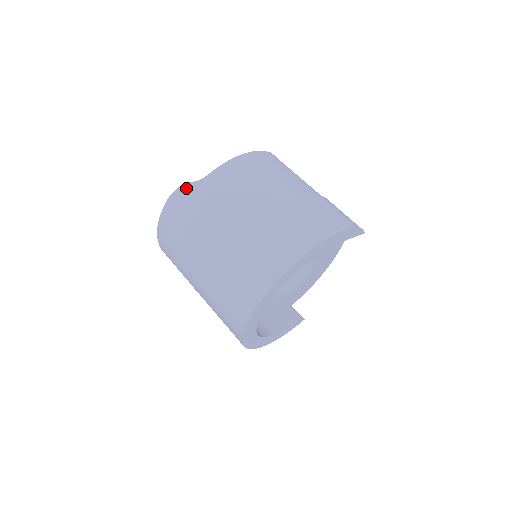
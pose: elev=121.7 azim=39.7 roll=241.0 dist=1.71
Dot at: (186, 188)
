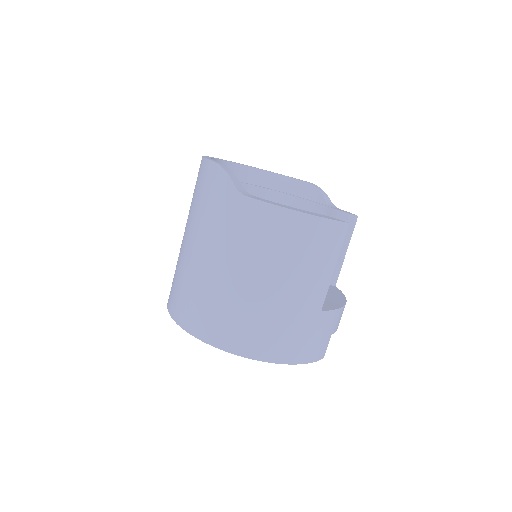
Dot at: (225, 180)
